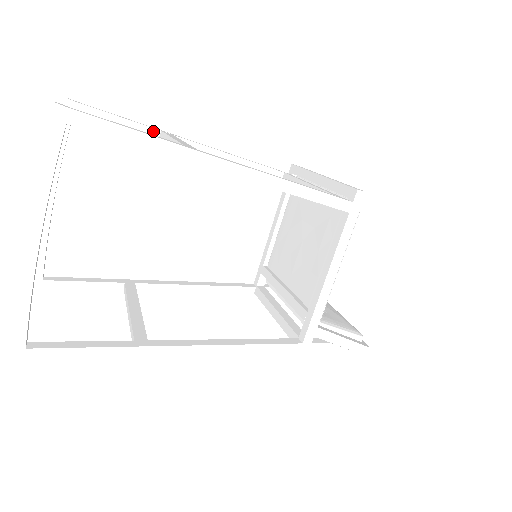
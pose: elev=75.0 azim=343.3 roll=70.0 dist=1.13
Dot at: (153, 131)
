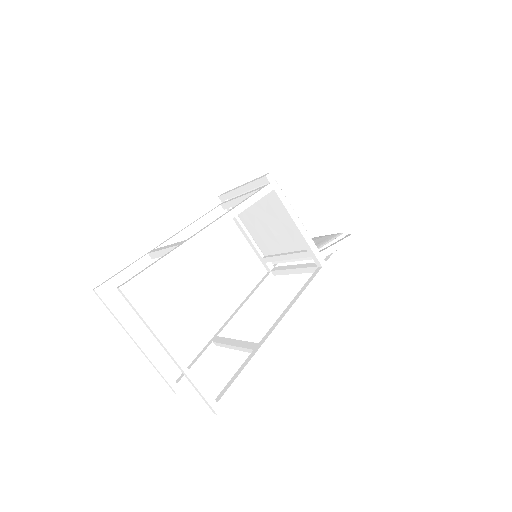
Dot at: (145, 258)
